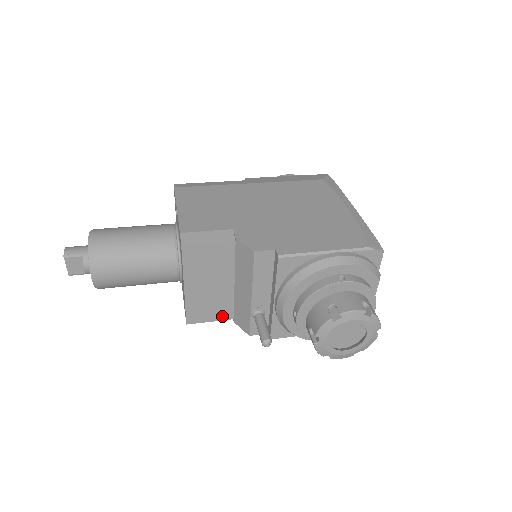
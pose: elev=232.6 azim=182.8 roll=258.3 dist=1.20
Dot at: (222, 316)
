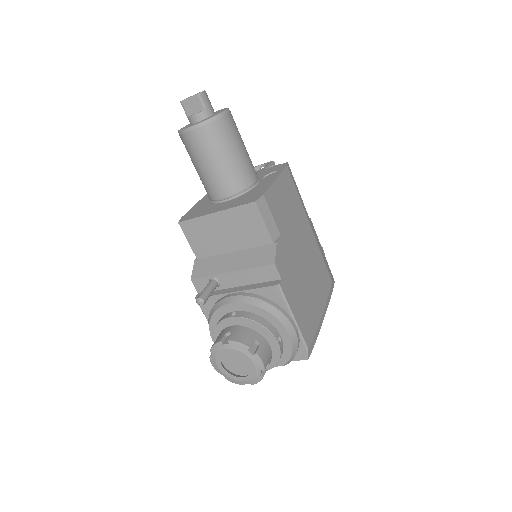
Dot at: (197, 249)
